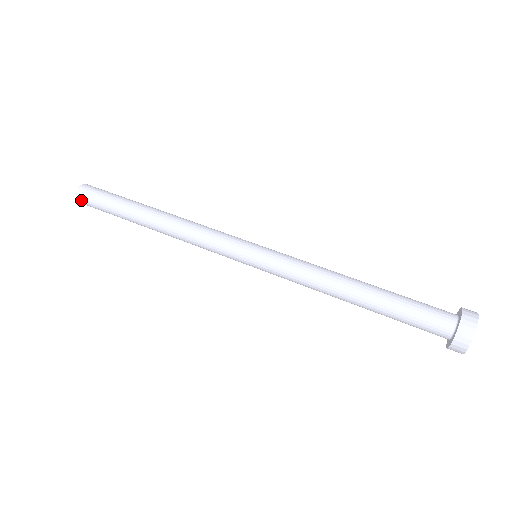
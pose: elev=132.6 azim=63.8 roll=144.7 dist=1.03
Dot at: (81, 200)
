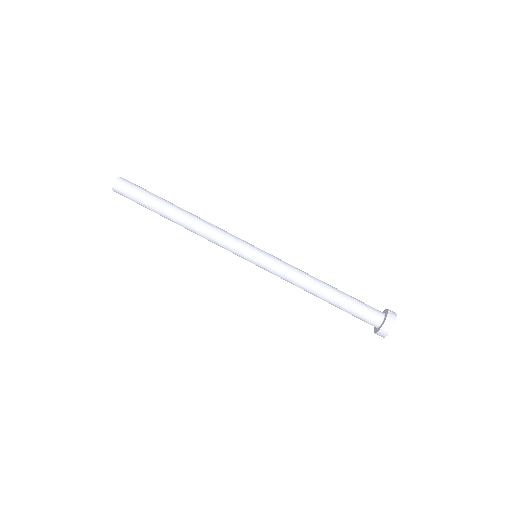
Dot at: occluded
